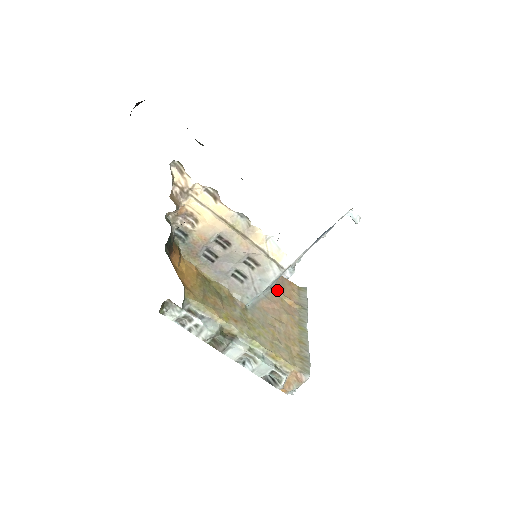
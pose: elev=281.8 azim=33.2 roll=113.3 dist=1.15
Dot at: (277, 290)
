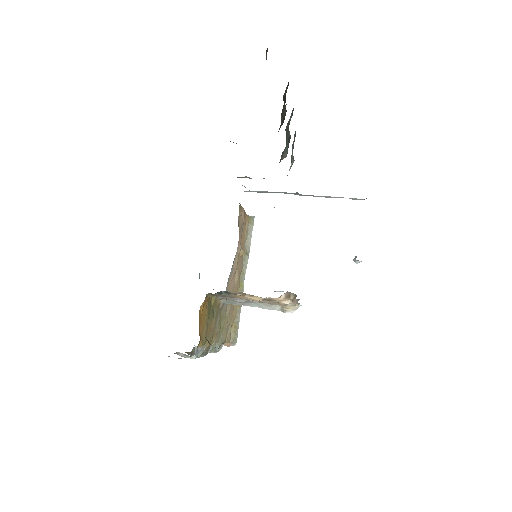
Dot at: (239, 244)
